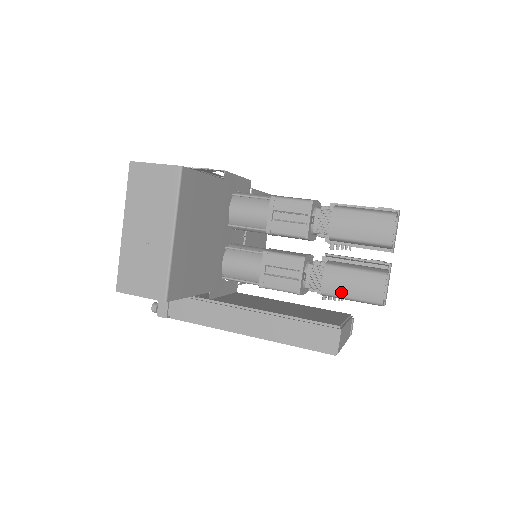
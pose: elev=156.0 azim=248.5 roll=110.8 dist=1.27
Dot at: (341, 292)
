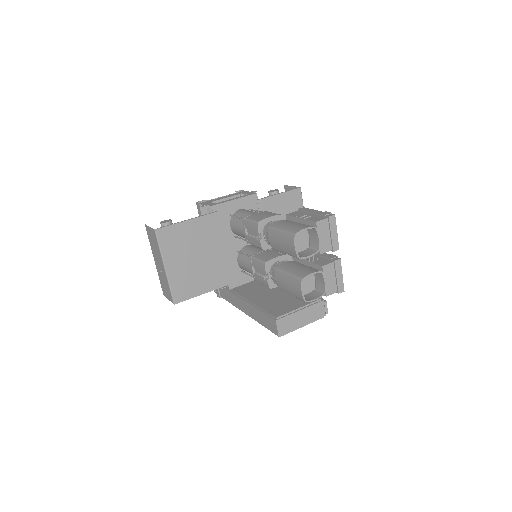
Dot at: (286, 290)
